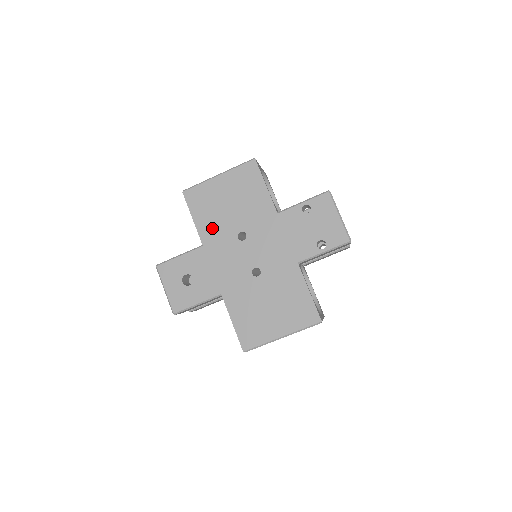
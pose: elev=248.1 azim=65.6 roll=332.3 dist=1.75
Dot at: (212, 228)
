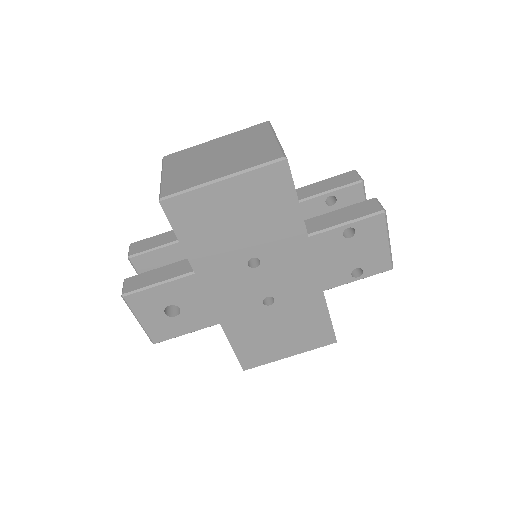
Dot at: (210, 253)
